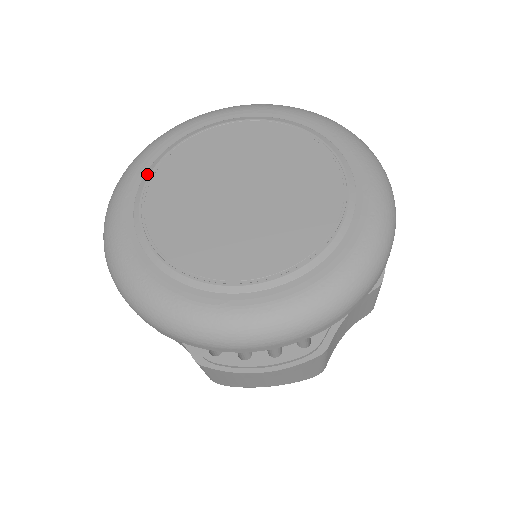
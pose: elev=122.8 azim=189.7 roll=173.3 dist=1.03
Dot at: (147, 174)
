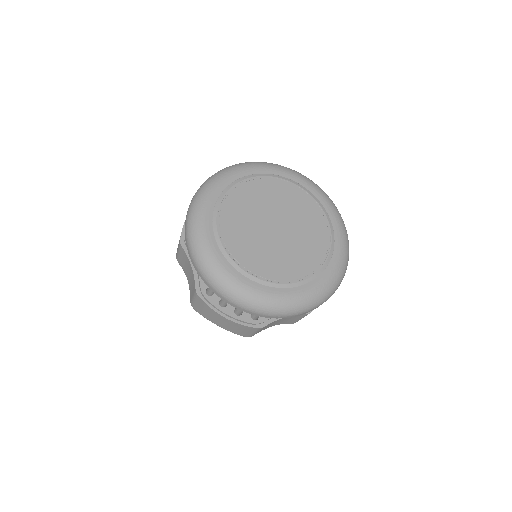
Dot at: (231, 261)
